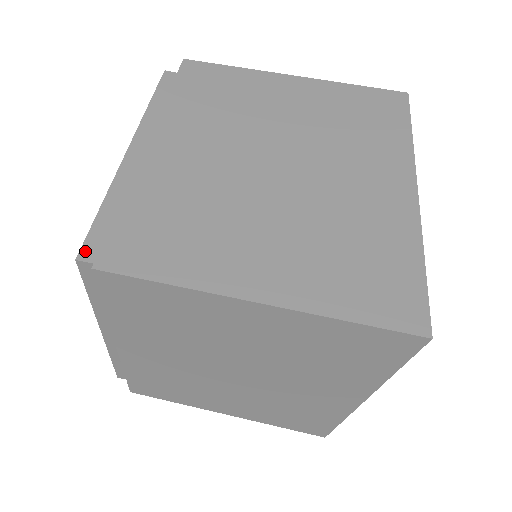
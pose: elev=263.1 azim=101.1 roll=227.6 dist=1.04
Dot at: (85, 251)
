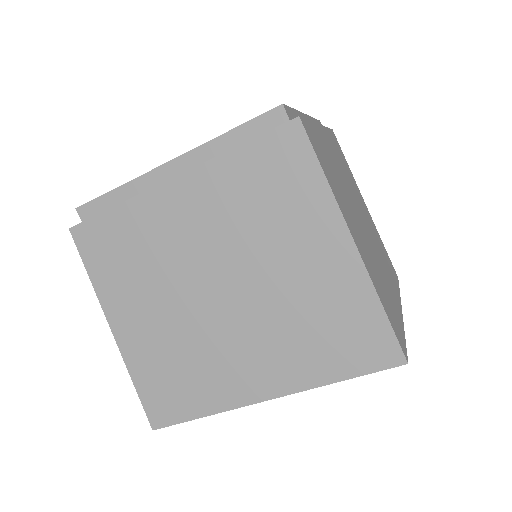
Dot at: (287, 108)
